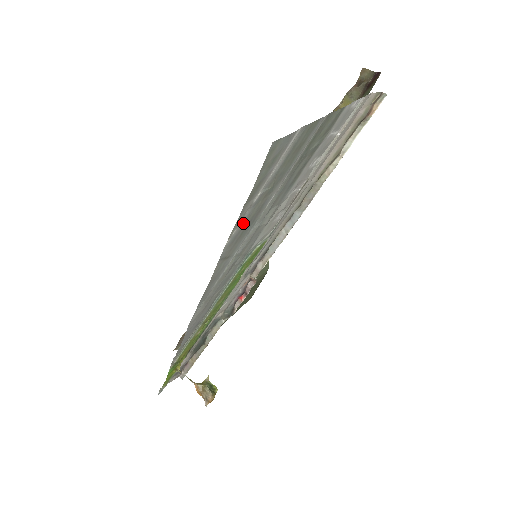
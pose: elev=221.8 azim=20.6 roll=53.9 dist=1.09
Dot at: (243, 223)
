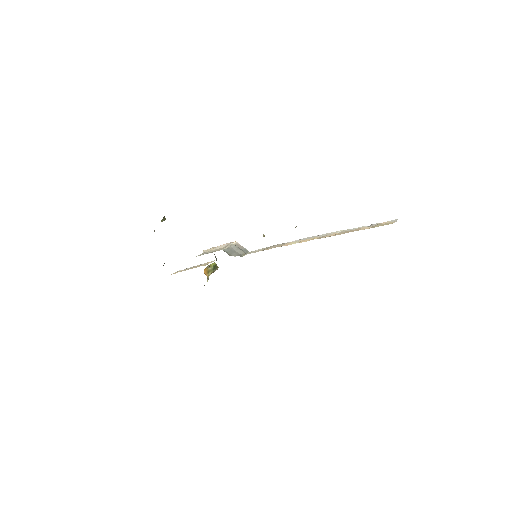
Dot at: occluded
